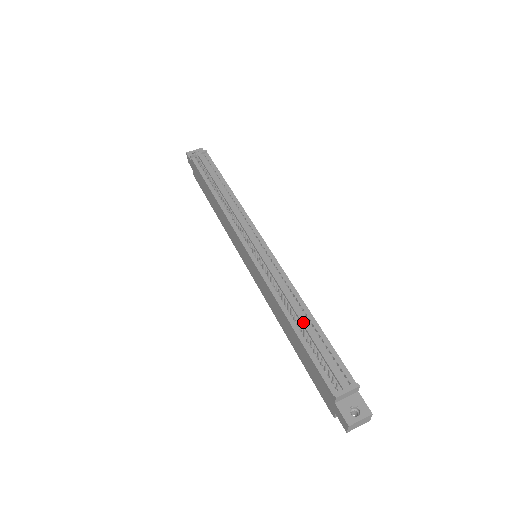
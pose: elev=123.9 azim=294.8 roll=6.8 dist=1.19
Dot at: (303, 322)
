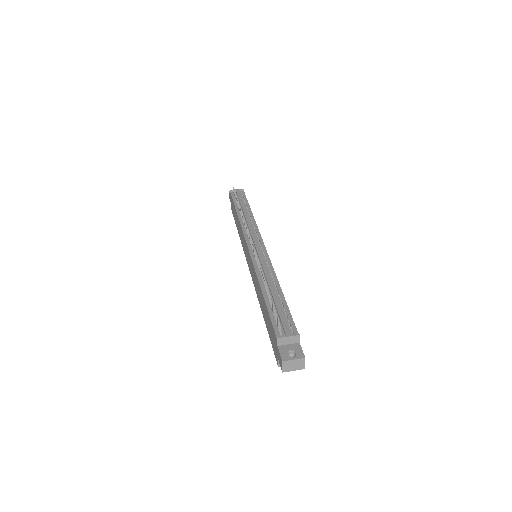
Dot at: (272, 292)
